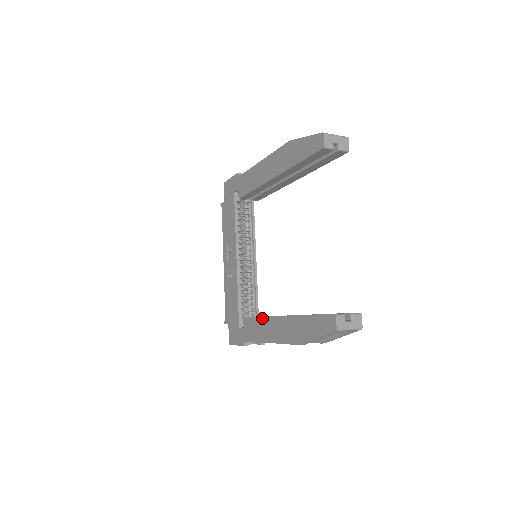
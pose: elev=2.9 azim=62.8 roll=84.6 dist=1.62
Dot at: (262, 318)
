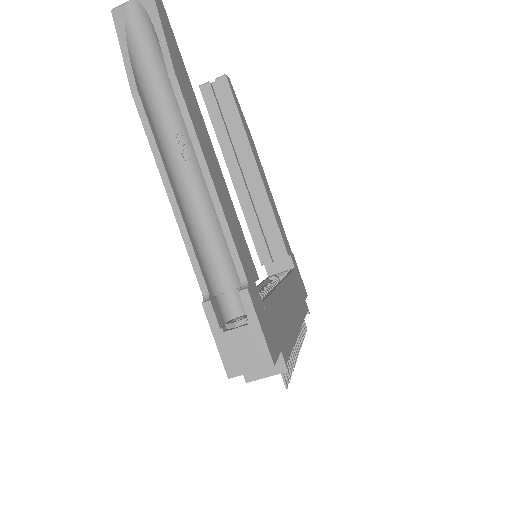
Dot at: occluded
